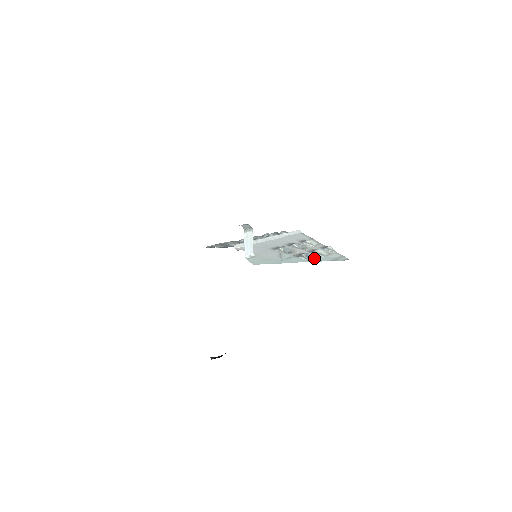
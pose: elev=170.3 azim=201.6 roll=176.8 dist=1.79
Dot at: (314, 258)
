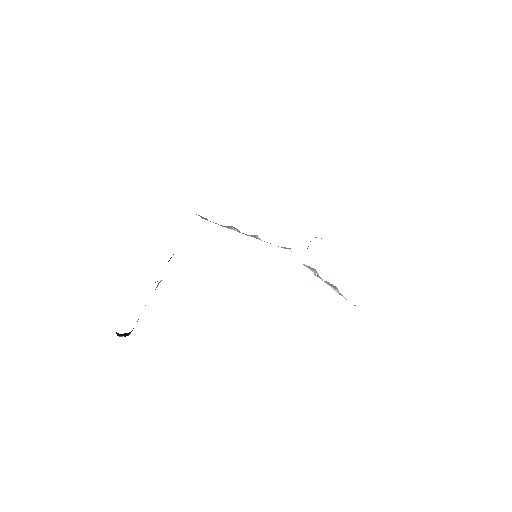
Dot at: occluded
